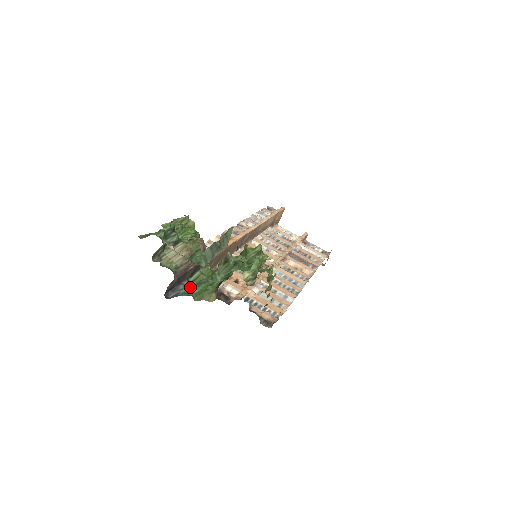
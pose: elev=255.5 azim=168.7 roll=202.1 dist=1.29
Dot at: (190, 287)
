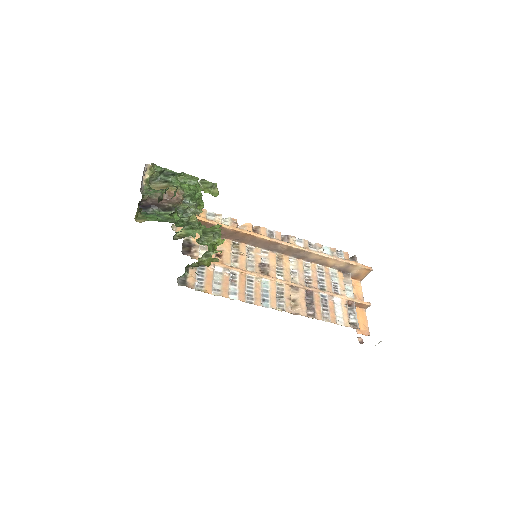
Dot at: (153, 213)
